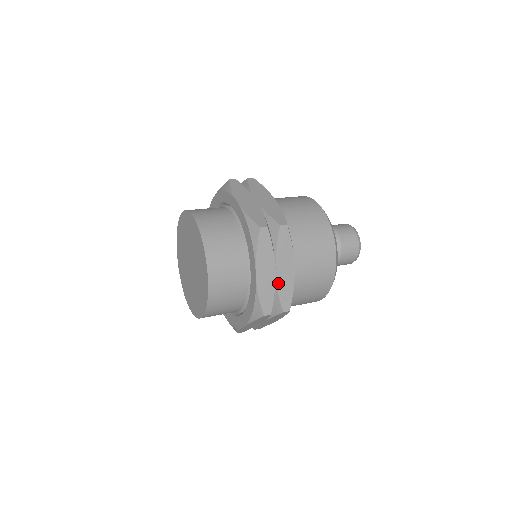
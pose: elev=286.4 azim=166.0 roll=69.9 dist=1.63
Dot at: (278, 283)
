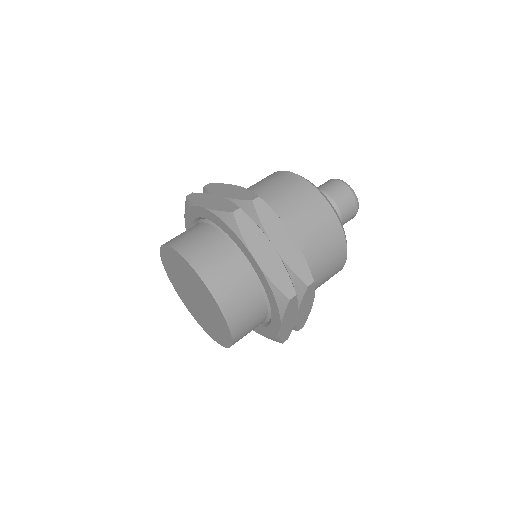
Dot at: (298, 320)
